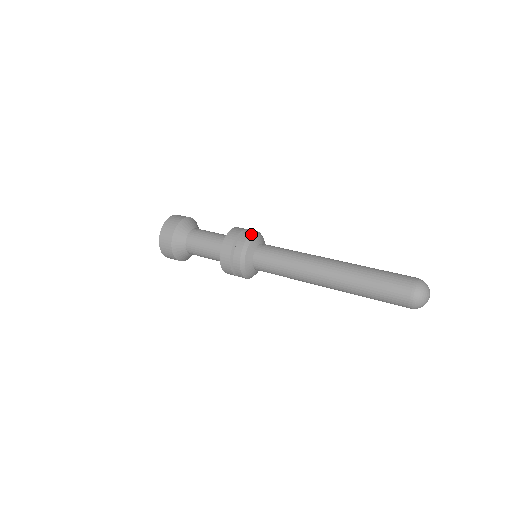
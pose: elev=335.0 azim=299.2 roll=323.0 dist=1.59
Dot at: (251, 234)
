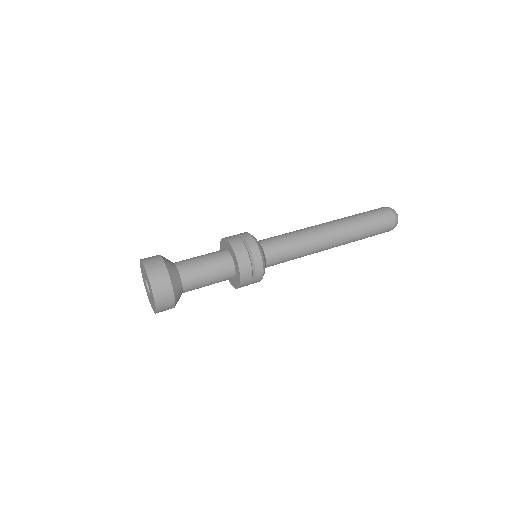
Dot at: (256, 243)
